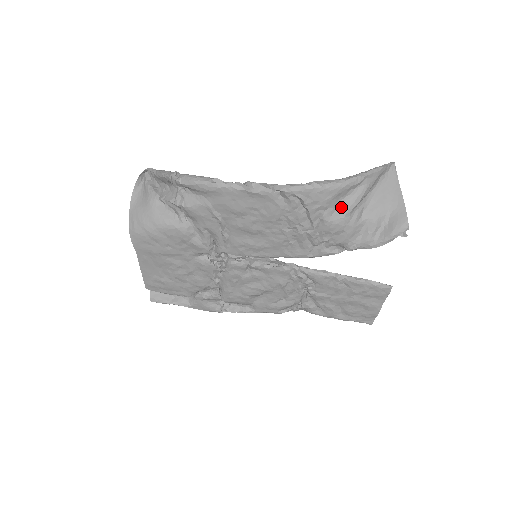
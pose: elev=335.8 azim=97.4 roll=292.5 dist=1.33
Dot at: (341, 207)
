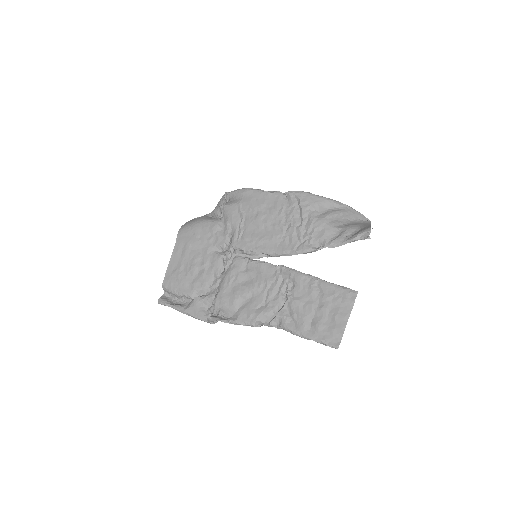
Dot at: (324, 213)
